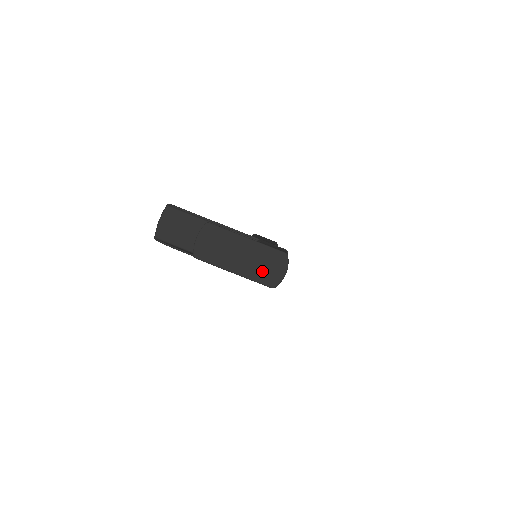
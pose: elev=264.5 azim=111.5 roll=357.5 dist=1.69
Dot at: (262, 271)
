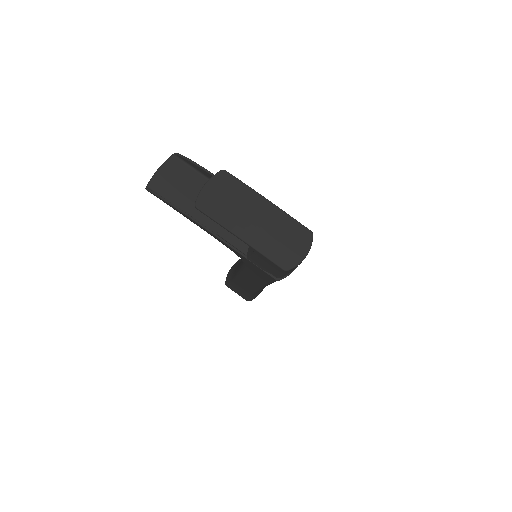
Dot at: (277, 245)
